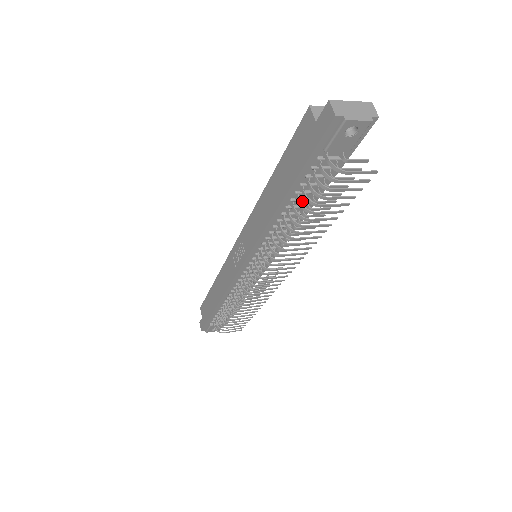
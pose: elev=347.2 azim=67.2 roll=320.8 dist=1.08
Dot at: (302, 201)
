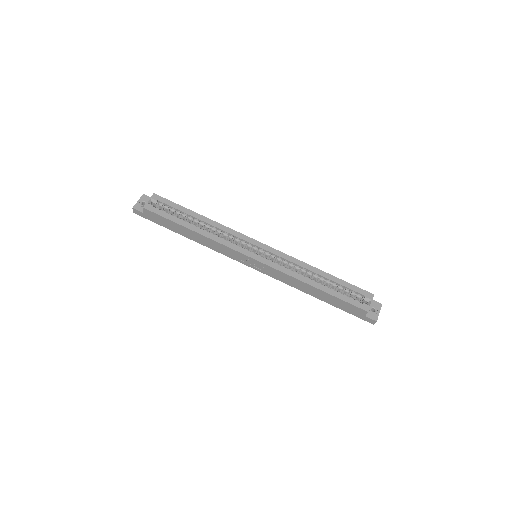
Dot at: occluded
